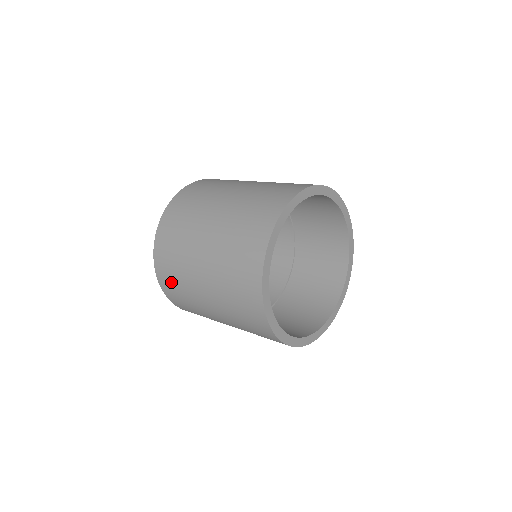
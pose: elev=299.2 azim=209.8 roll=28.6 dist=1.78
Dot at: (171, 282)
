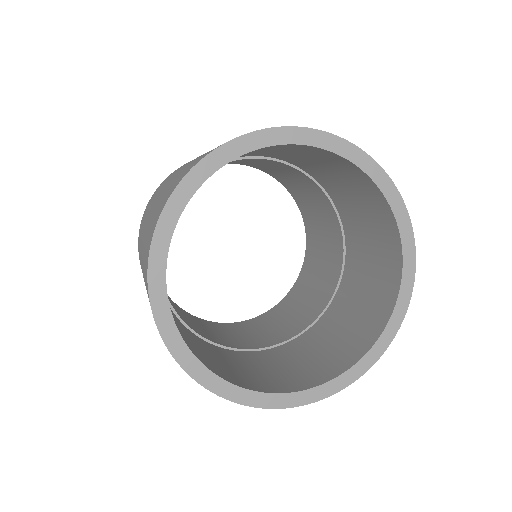
Dot at: occluded
